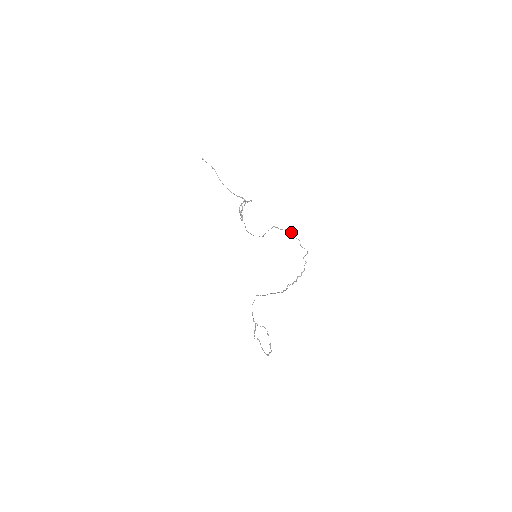
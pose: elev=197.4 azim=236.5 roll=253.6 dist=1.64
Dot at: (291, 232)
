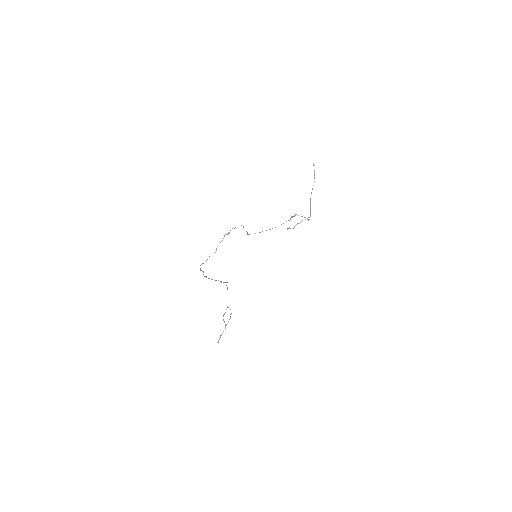
Dot at: occluded
